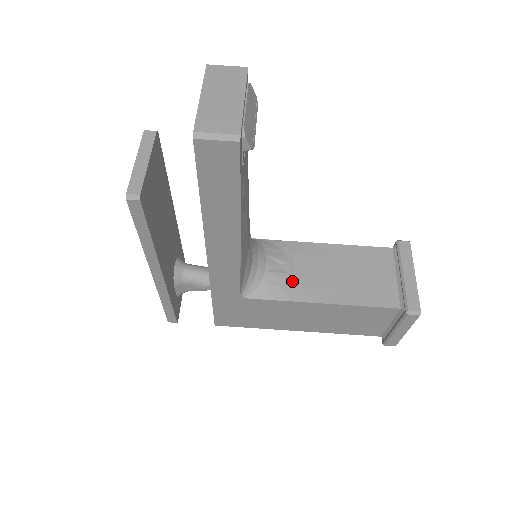
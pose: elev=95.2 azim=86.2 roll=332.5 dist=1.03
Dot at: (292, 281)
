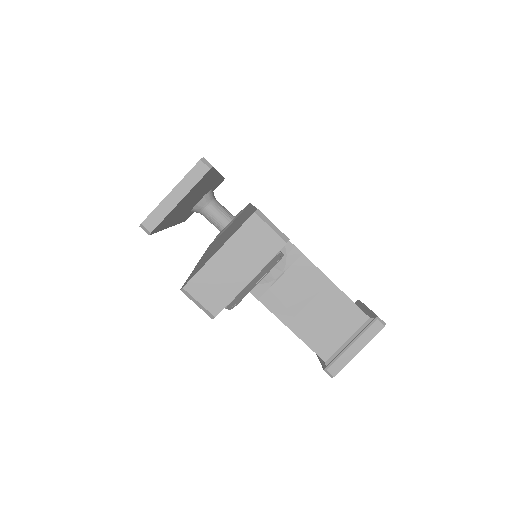
Dot at: (271, 286)
